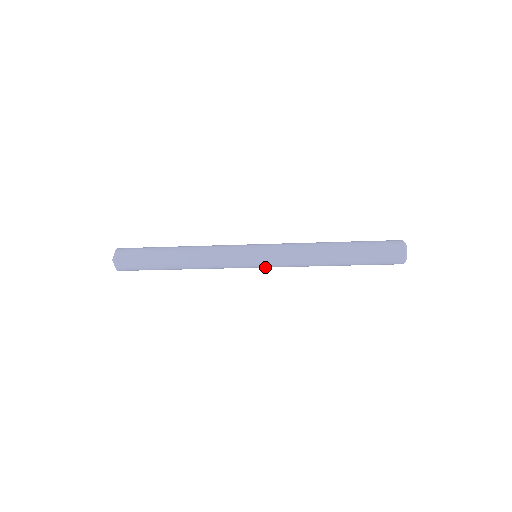
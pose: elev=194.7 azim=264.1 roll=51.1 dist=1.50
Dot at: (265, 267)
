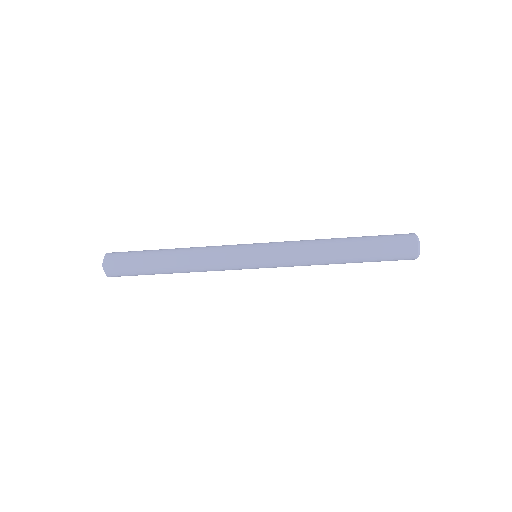
Dot at: occluded
